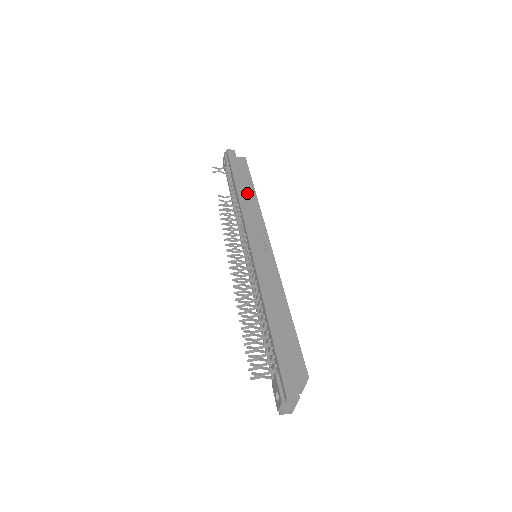
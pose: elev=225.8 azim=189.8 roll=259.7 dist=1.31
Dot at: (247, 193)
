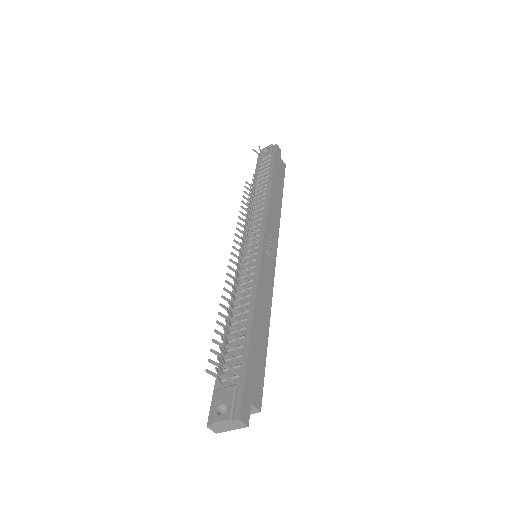
Dot at: (277, 196)
